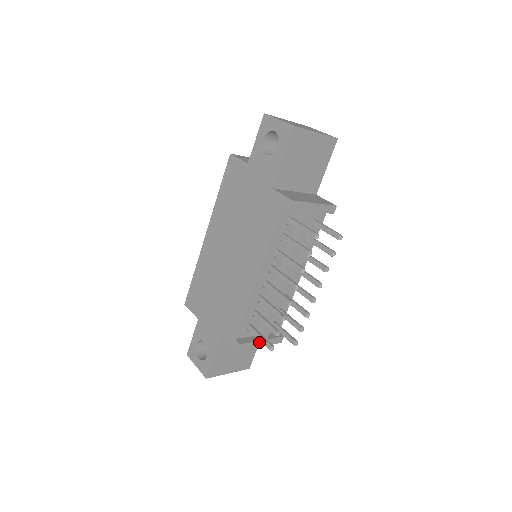
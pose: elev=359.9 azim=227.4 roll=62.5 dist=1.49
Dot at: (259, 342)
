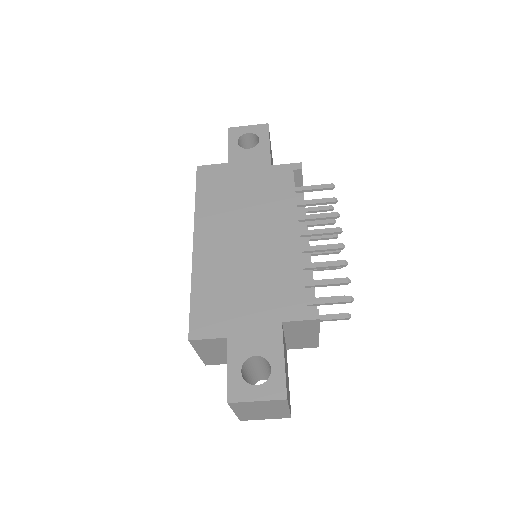
Dot at: occluded
